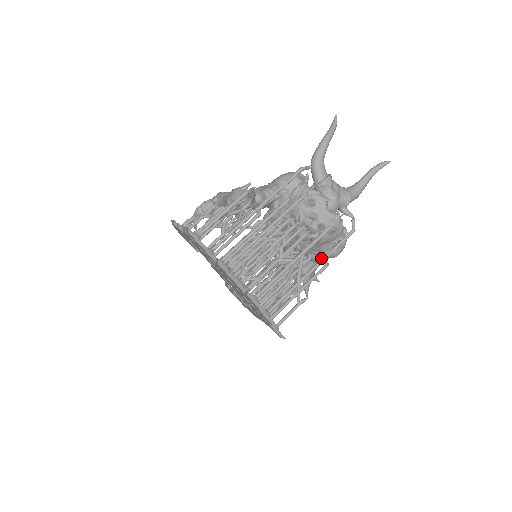
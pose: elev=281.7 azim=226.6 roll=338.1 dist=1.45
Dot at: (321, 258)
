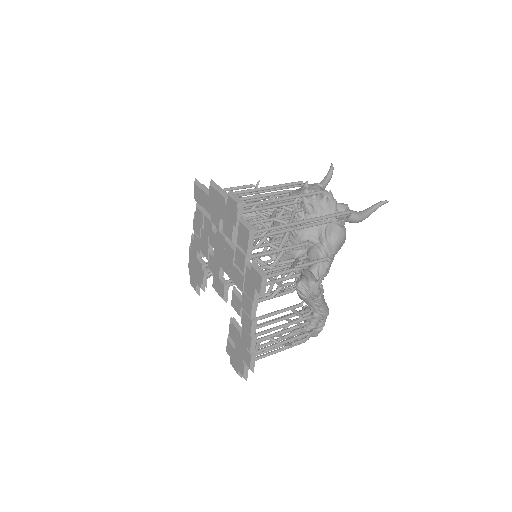
Dot at: (314, 222)
